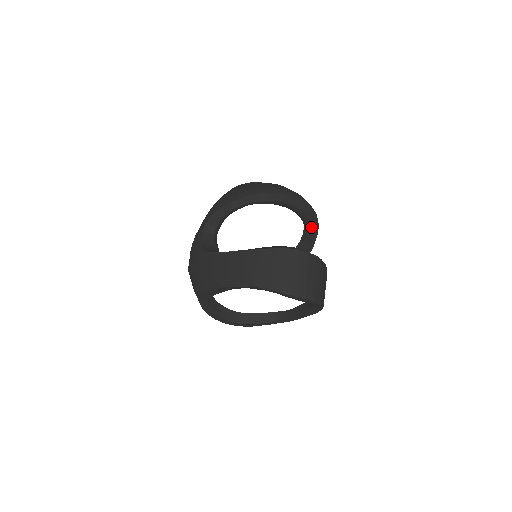
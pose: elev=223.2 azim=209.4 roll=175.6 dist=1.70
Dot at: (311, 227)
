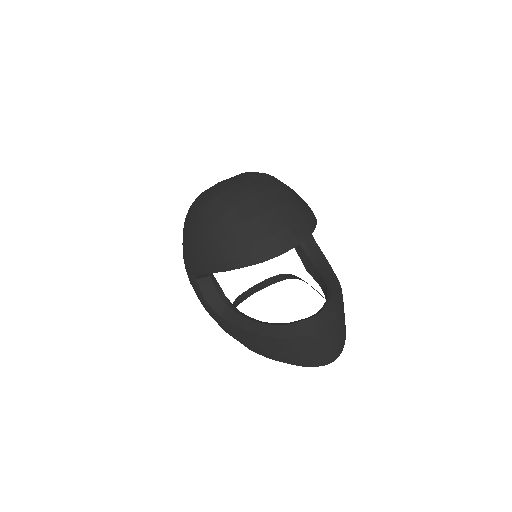
Dot at: occluded
